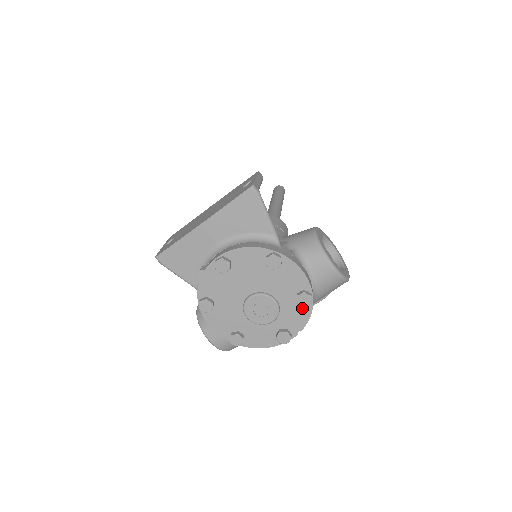
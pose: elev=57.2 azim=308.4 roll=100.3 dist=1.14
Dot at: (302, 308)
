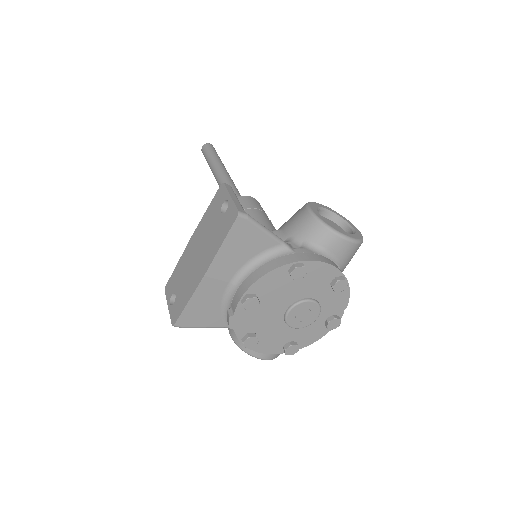
Dot at: (339, 292)
